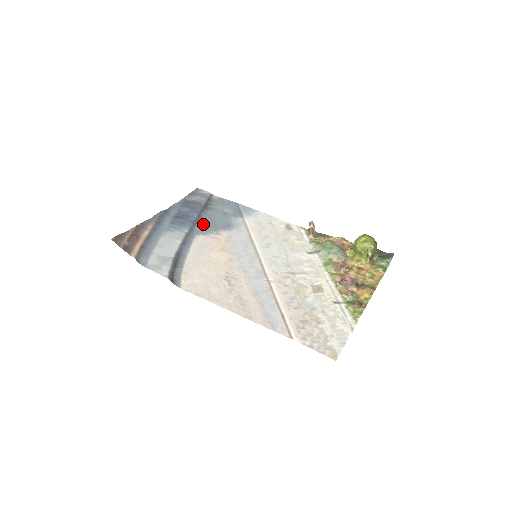
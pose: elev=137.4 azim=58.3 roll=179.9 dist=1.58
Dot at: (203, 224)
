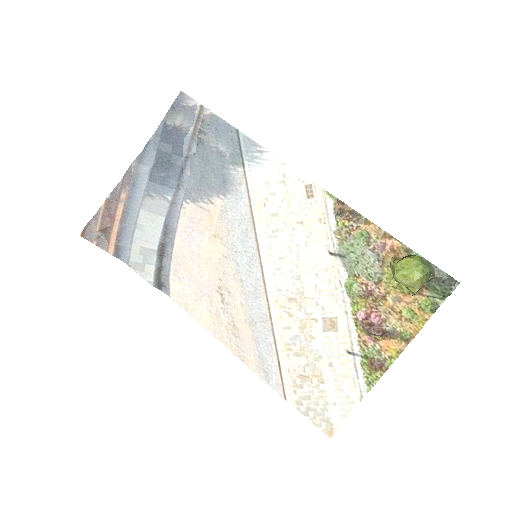
Dot at: (191, 178)
